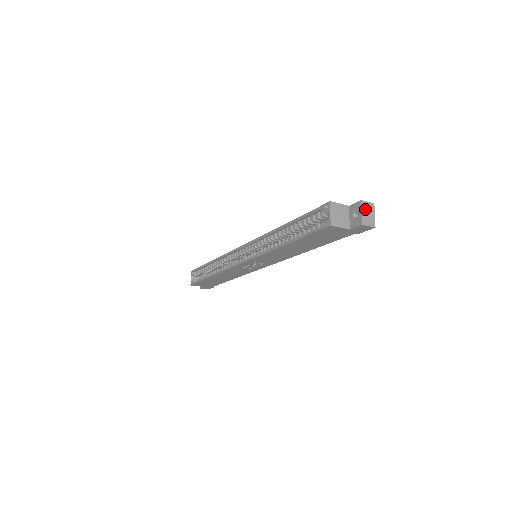
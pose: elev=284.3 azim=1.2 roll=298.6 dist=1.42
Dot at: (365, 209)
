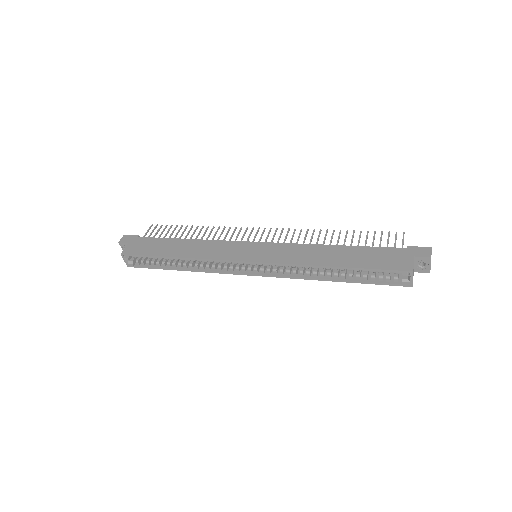
Dot at: occluded
